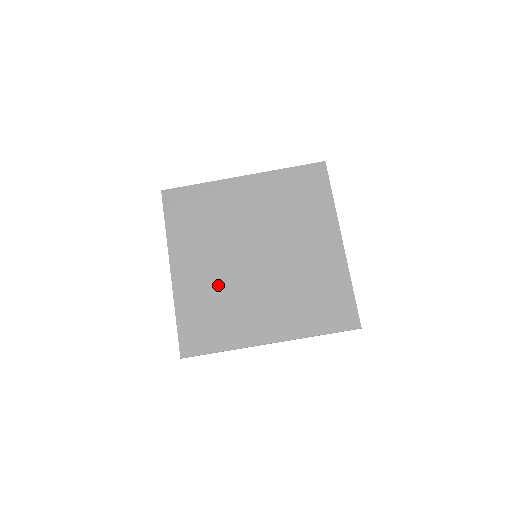
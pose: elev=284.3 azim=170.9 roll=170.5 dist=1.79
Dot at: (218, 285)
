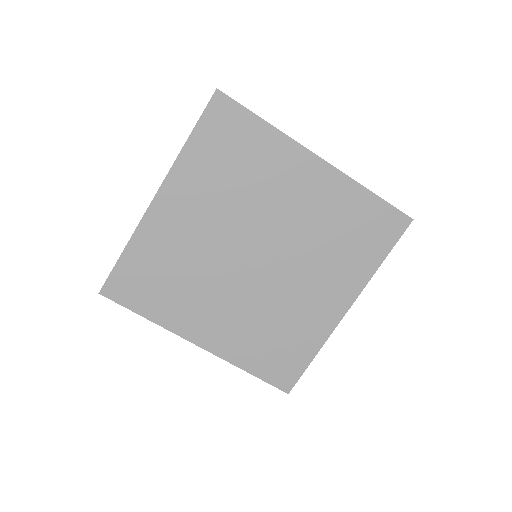
Dot at: (252, 314)
